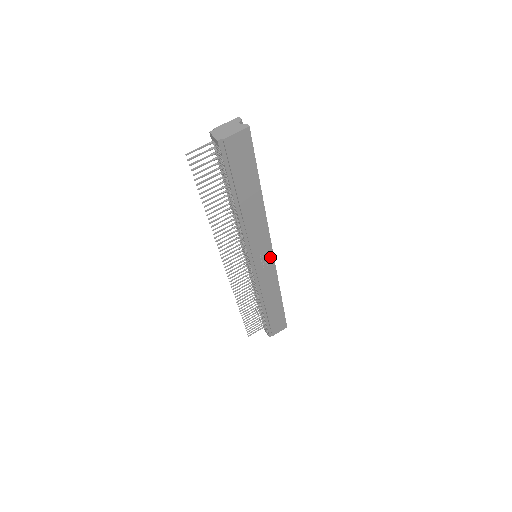
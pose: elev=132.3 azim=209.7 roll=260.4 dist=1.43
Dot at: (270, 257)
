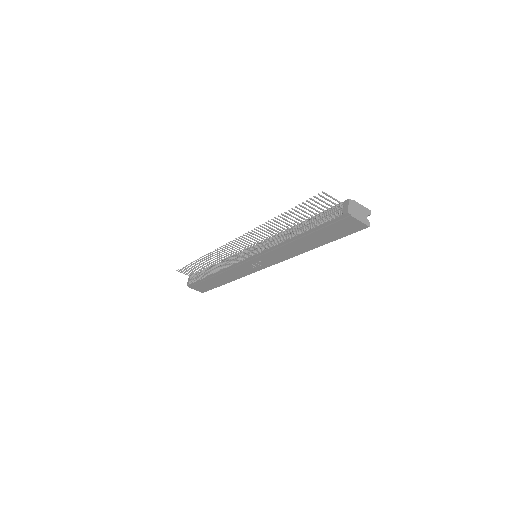
Dot at: (262, 267)
